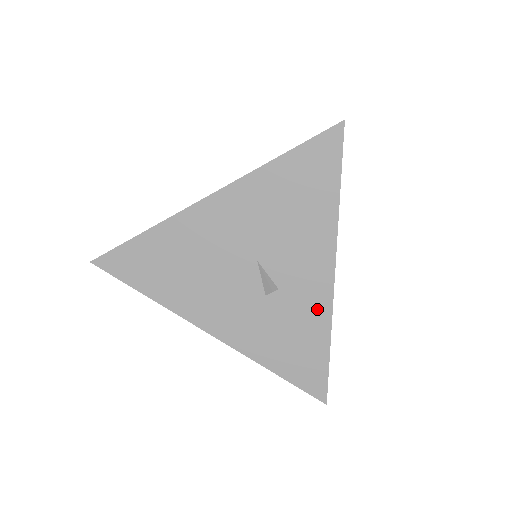
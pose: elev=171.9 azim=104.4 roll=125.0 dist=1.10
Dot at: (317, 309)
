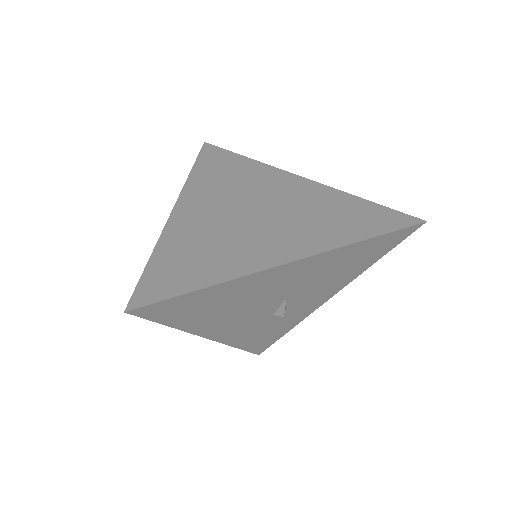
Dot at: (299, 317)
